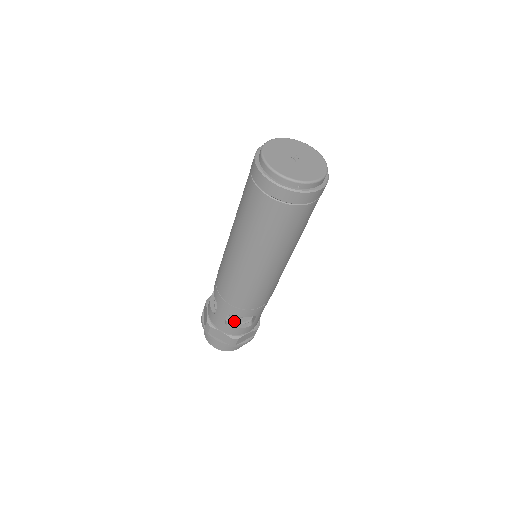
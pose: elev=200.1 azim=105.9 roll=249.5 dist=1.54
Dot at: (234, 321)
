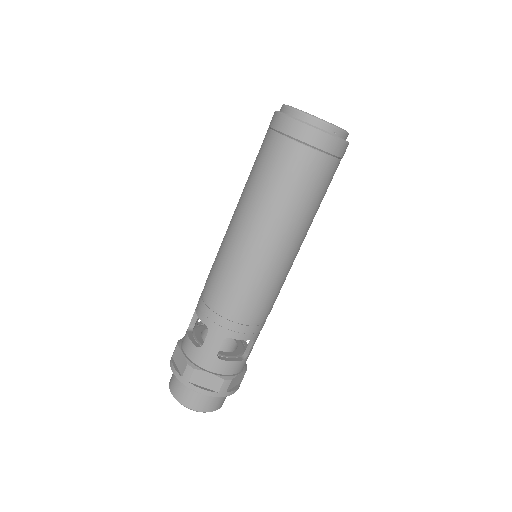
Dot at: (225, 355)
